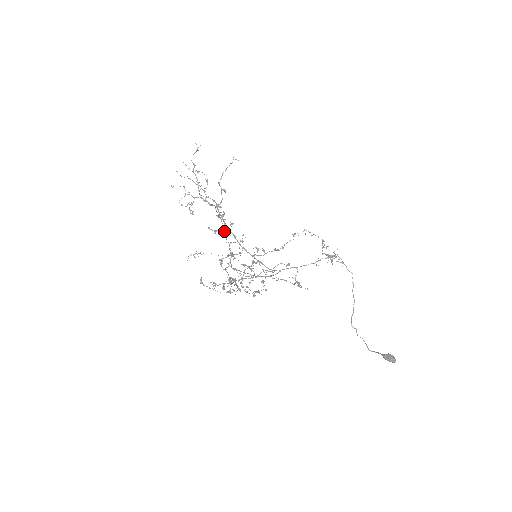
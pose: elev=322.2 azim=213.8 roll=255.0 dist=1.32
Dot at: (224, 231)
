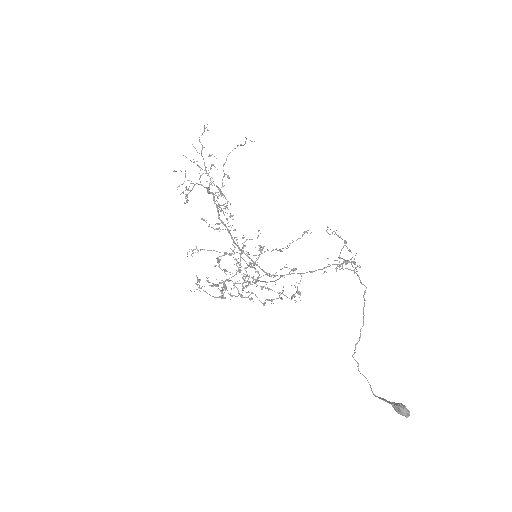
Dot at: occluded
